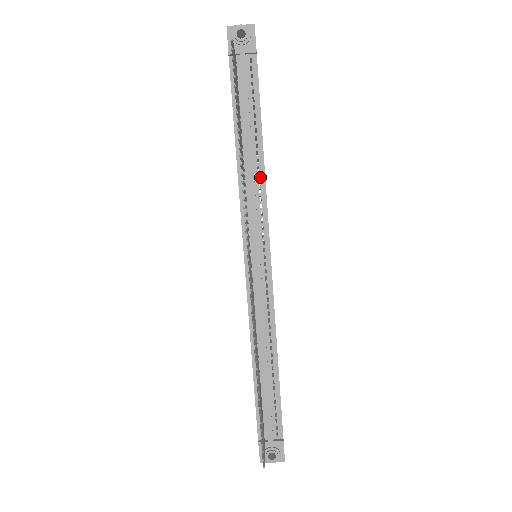
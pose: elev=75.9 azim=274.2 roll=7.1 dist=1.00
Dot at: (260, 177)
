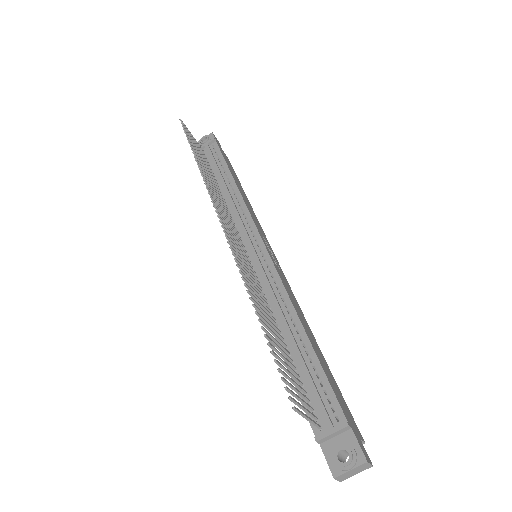
Dot at: (237, 197)
